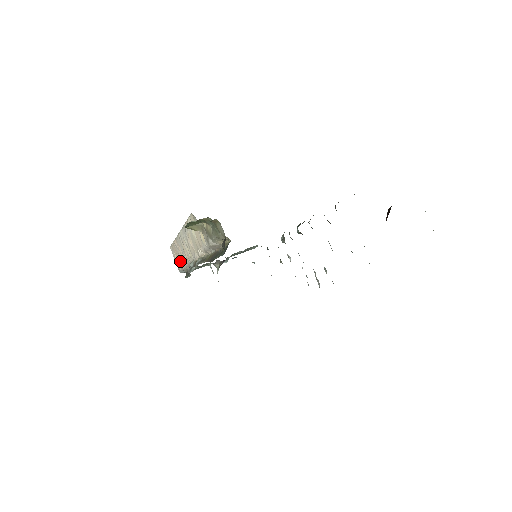
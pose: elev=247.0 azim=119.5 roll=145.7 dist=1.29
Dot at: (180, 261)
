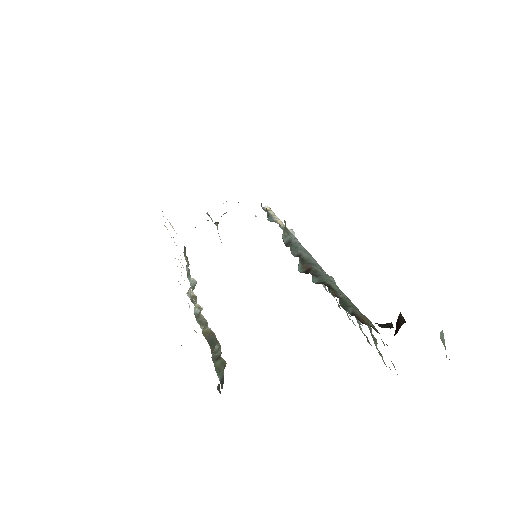
Dot at: occluded
